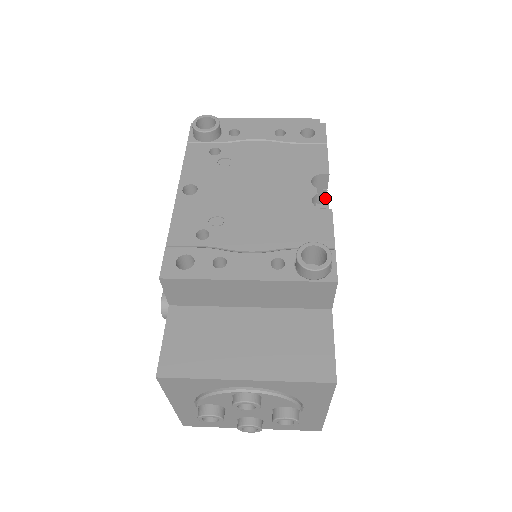
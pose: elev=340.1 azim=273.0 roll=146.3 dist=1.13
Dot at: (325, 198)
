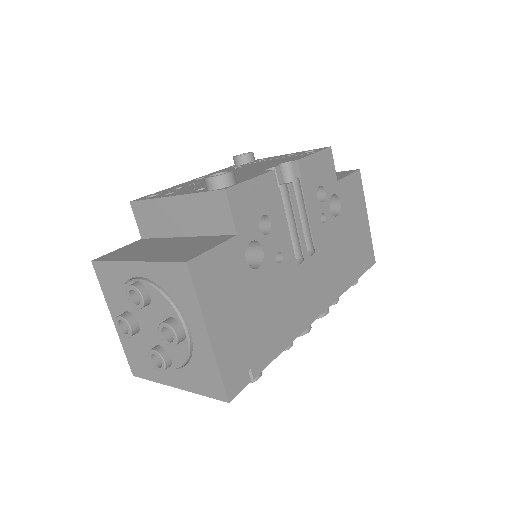
Dot at: (302, 188)
